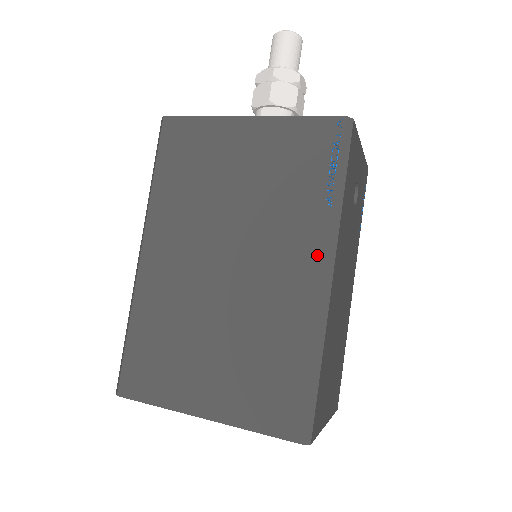
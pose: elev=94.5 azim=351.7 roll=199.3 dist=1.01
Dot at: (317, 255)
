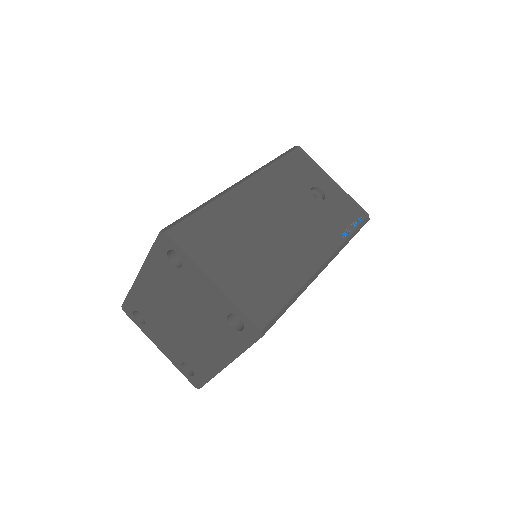
Dot at: occluded
